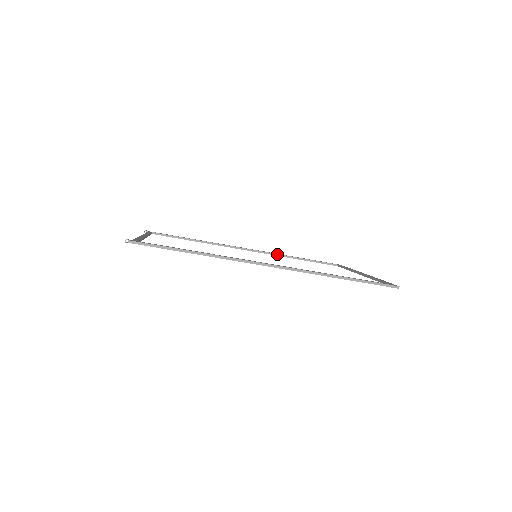
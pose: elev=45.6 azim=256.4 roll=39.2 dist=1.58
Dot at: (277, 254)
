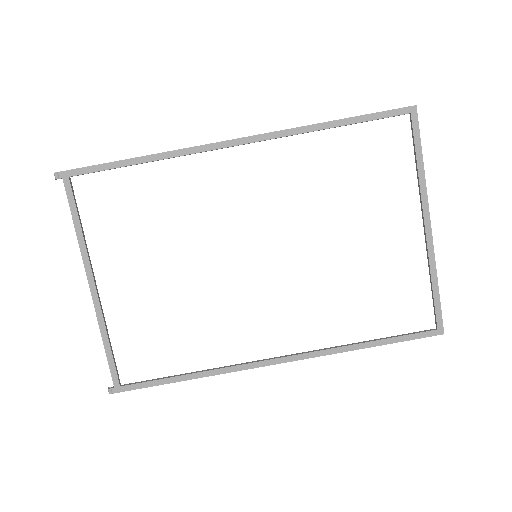
Dot at: (327, 348)
